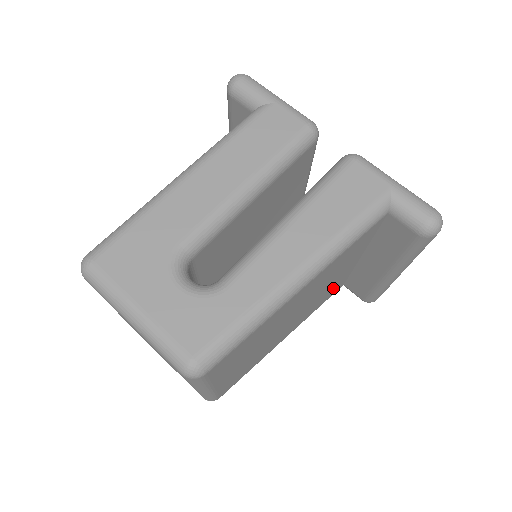
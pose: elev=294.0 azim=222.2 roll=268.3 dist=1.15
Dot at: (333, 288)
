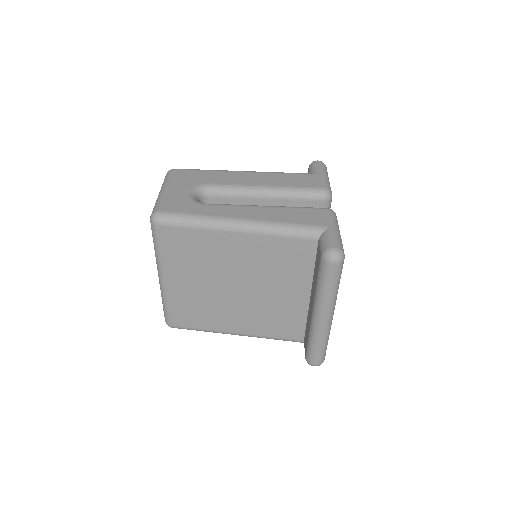
Dot at: (286, 318)
